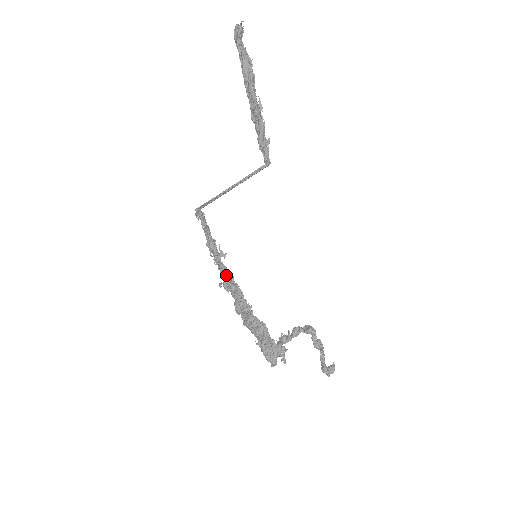
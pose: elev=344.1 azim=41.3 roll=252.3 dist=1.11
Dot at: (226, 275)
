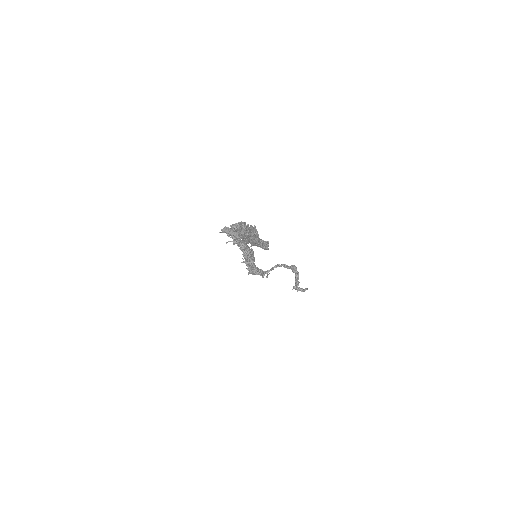
Dot at: (240, 247)
